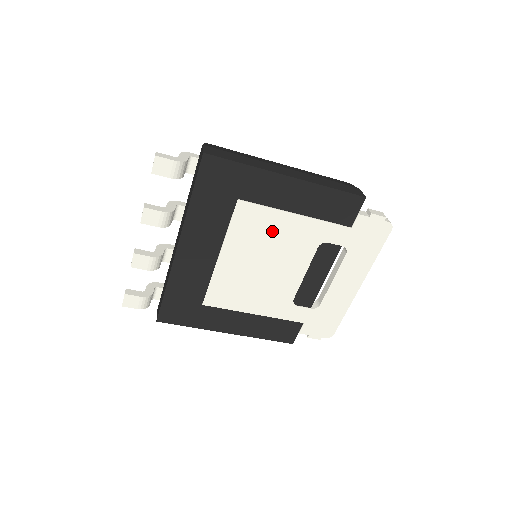
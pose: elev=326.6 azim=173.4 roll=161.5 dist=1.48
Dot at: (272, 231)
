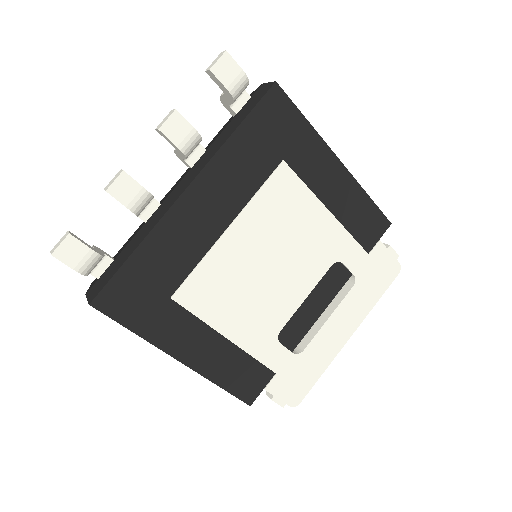
Dot at: (298, 221)
